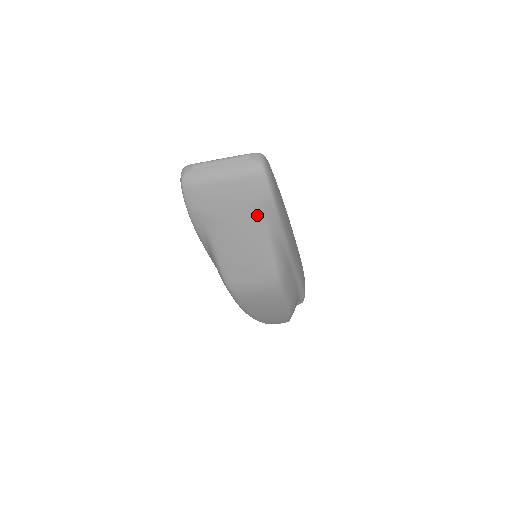
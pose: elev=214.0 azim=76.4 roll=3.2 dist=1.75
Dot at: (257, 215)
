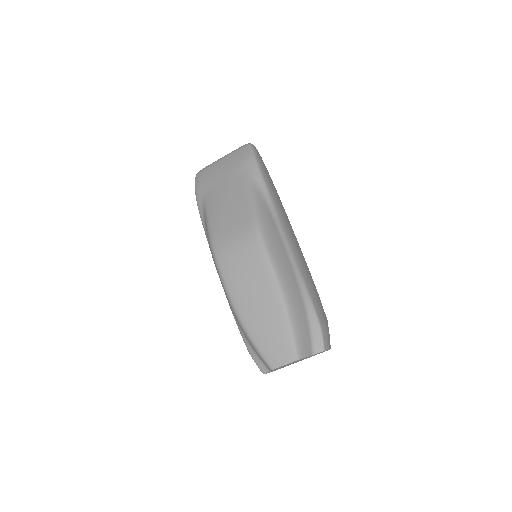
Dot at: (241, 171)
